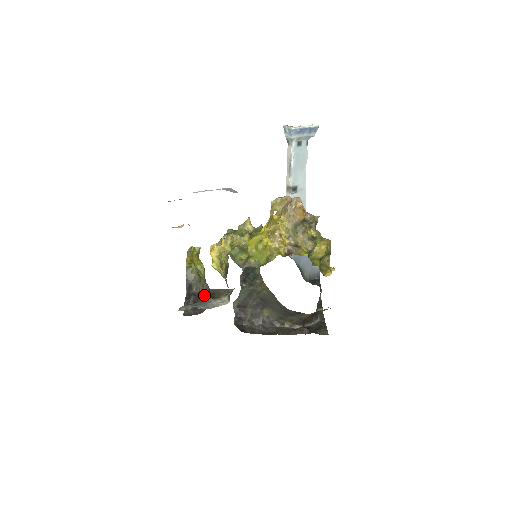
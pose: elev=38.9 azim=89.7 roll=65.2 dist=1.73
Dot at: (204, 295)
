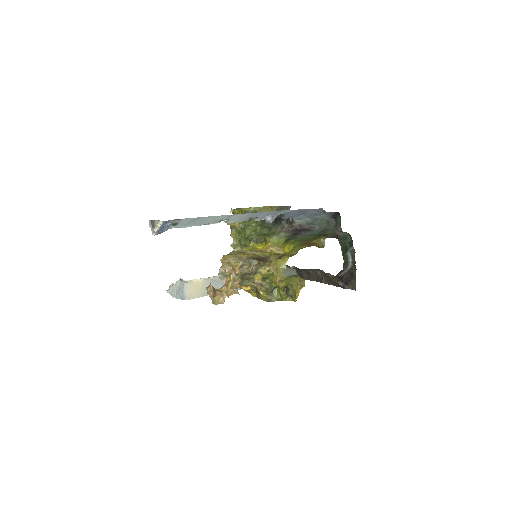
Dot at: occluded
